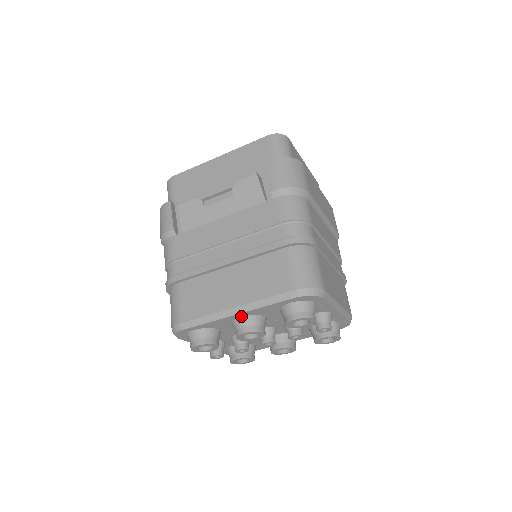
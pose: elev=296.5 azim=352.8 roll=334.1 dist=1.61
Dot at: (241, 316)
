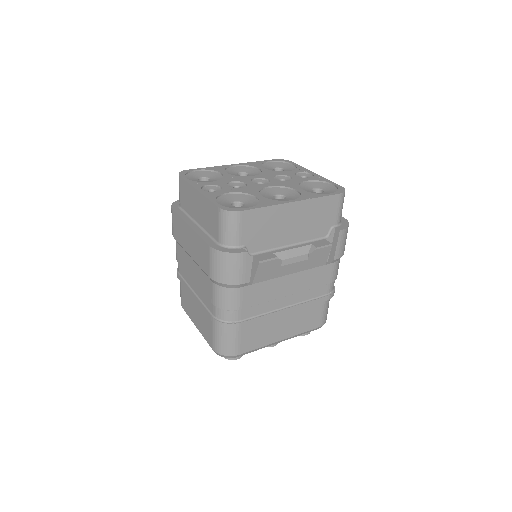
Dot at: occluded
